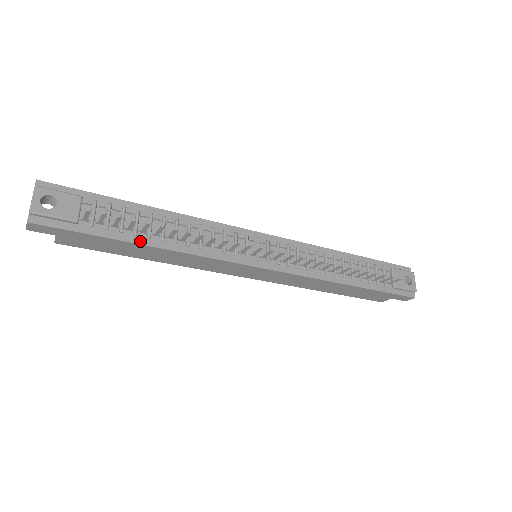
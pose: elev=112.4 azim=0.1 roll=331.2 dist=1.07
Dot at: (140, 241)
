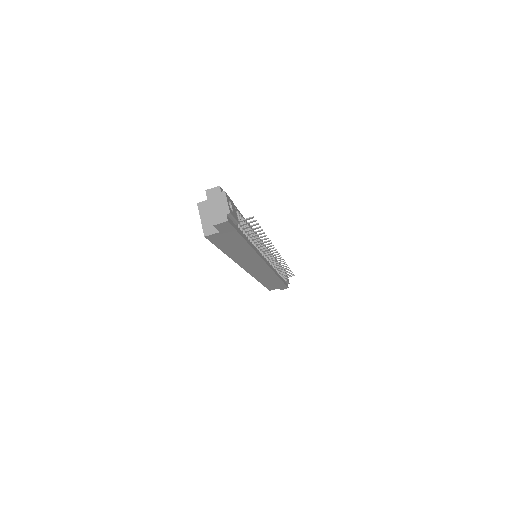
Dot at: (248, 241)
